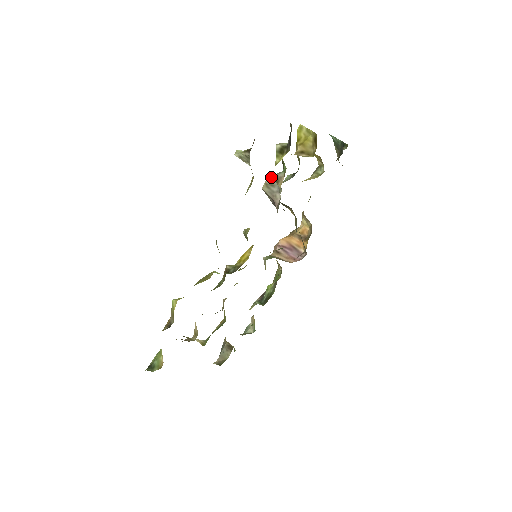
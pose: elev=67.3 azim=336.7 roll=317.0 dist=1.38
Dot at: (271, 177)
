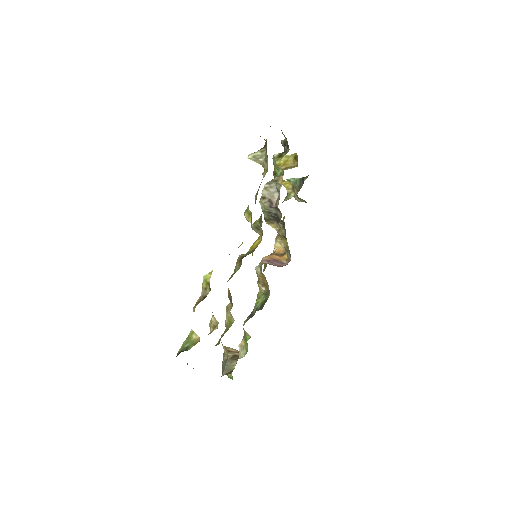
Dot at: (270, 181)
